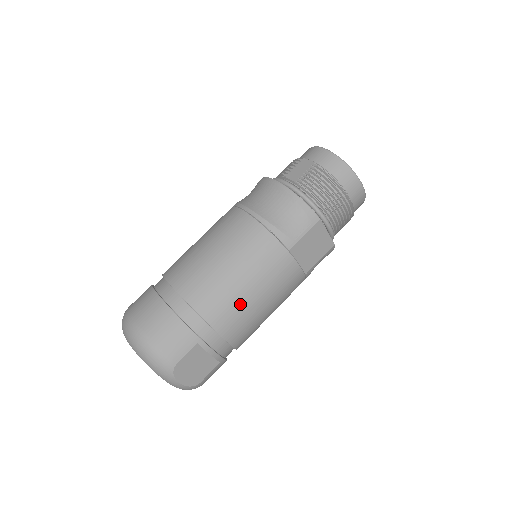
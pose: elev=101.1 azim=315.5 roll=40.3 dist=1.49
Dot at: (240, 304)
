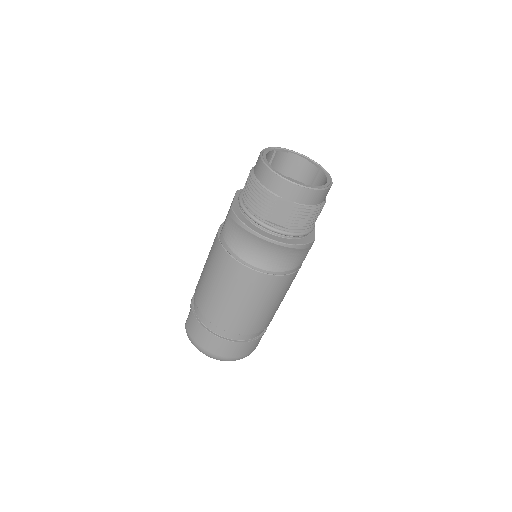
Dot at: (278, 307)
